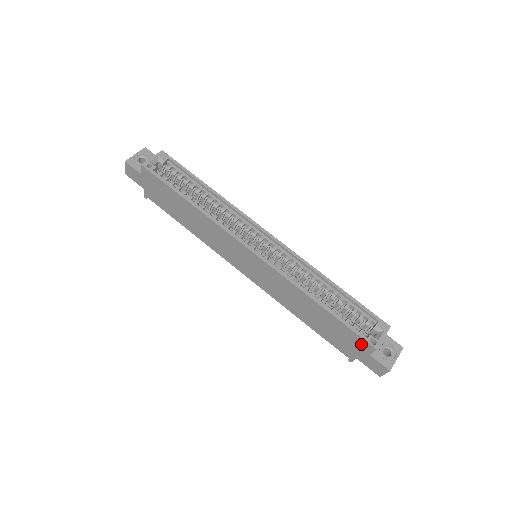
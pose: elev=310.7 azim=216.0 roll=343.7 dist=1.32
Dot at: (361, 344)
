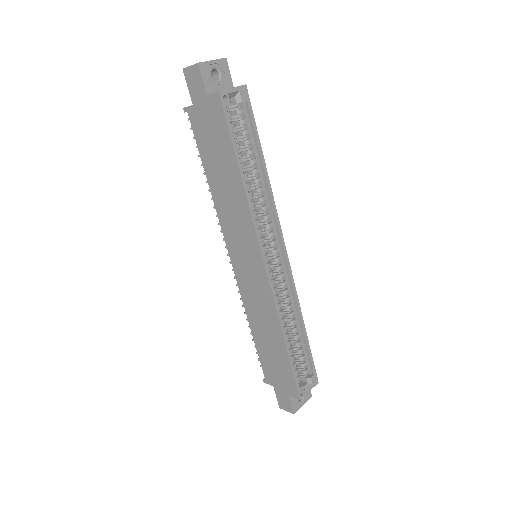
Dot at: (290, 387)
